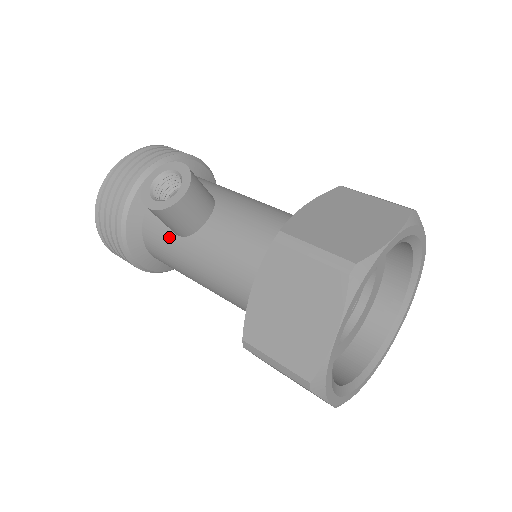
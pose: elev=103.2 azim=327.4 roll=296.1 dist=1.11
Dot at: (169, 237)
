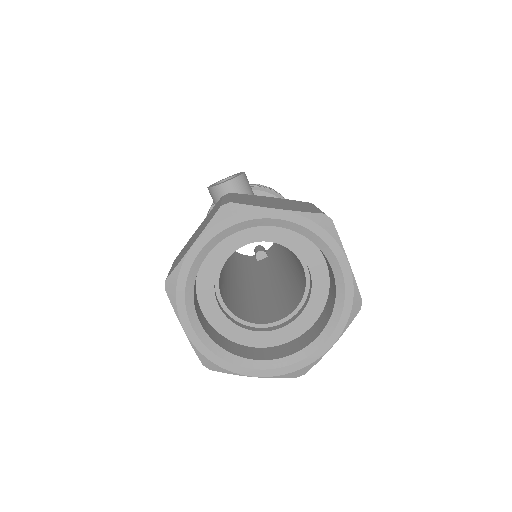
Dot at: occluded
